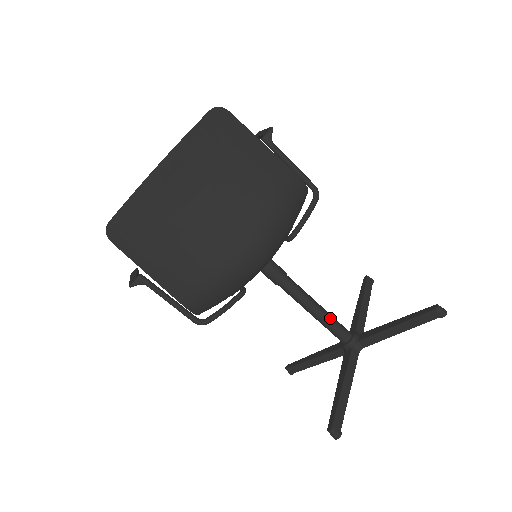
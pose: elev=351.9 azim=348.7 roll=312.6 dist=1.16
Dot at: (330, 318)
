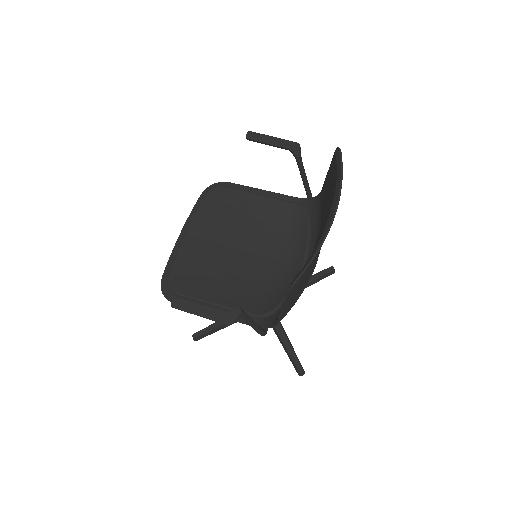
Dot at: occluded
